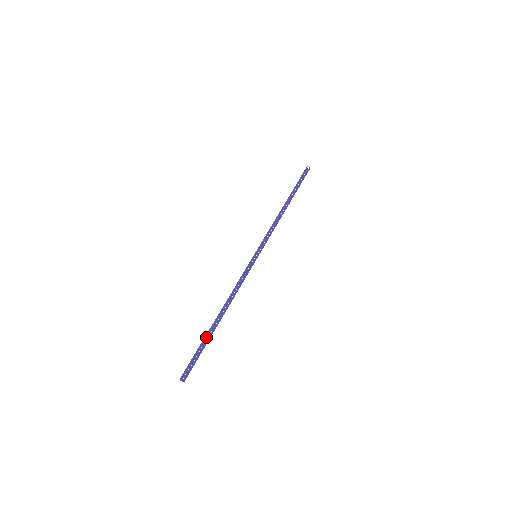
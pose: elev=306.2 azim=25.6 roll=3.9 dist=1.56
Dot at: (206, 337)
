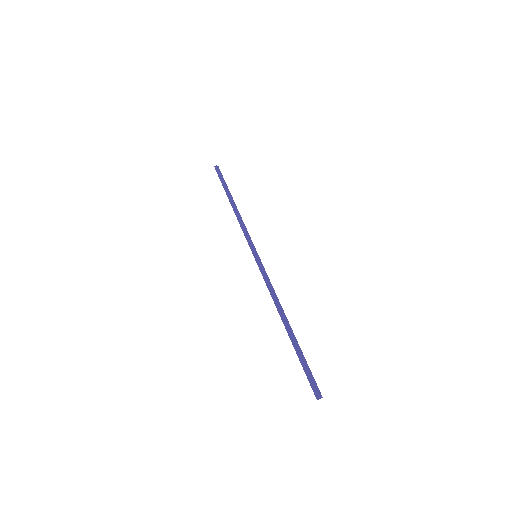
Dot at: (294, 346)
